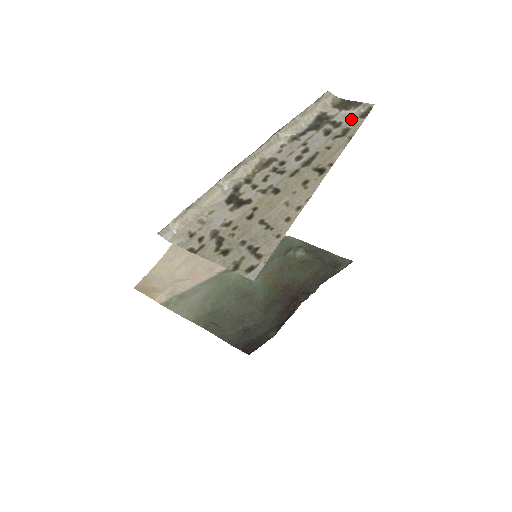
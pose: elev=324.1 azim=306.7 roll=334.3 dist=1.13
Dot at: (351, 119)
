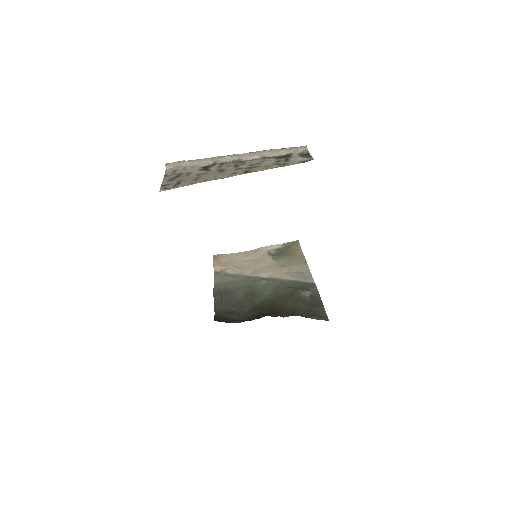
Dot at: (295, 161)
